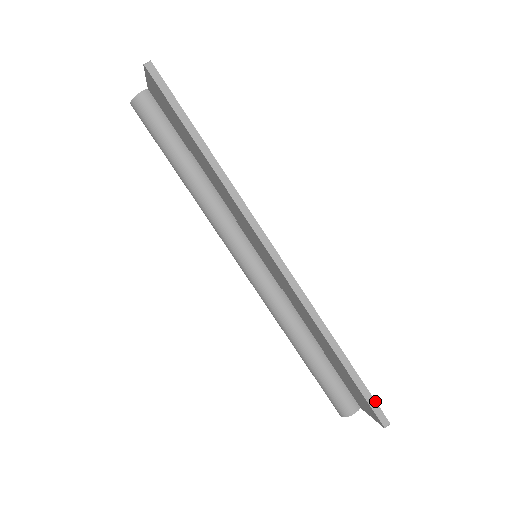
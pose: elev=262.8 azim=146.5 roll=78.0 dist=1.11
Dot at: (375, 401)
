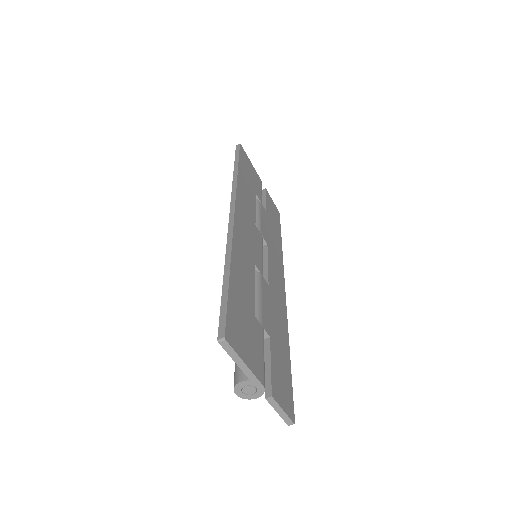
Dot at: (226, 314)
